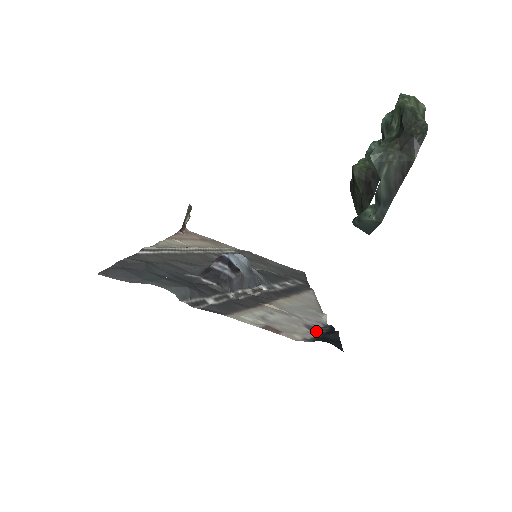
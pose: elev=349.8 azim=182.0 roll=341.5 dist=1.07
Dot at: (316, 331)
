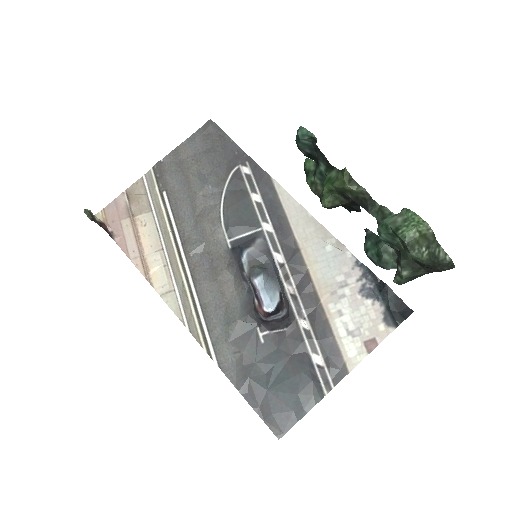
Dot at: (371, 292)
